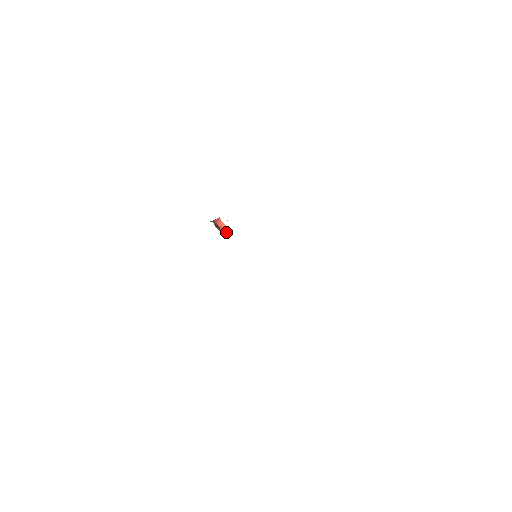
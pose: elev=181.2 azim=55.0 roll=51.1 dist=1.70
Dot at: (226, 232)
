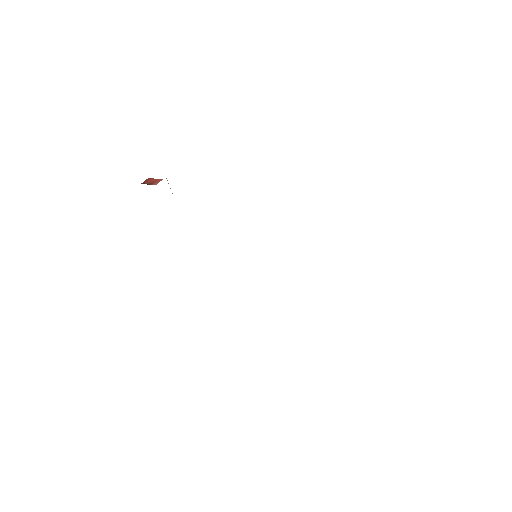
Dot at: (156, 182)
